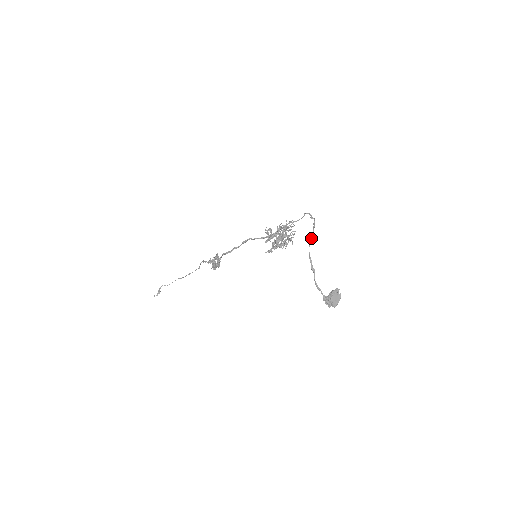
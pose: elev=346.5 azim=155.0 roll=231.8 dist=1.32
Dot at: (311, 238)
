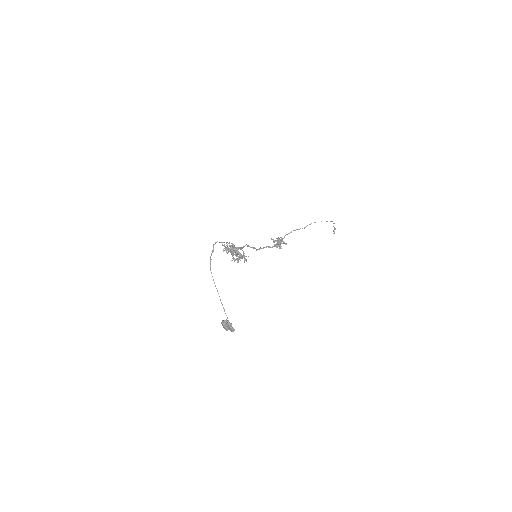
Dot at: occluded
